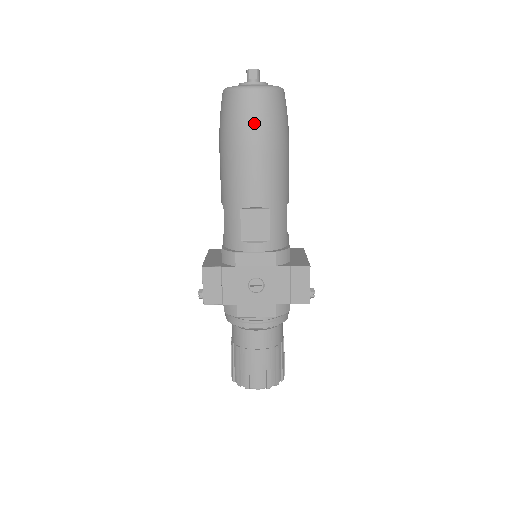
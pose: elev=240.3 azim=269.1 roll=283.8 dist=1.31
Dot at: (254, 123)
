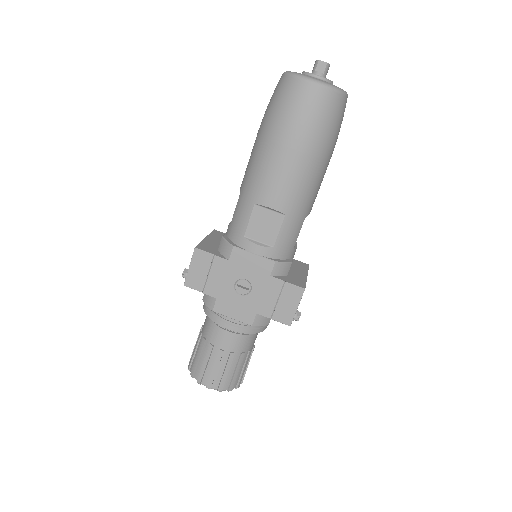
Dot at: (301, 120)
